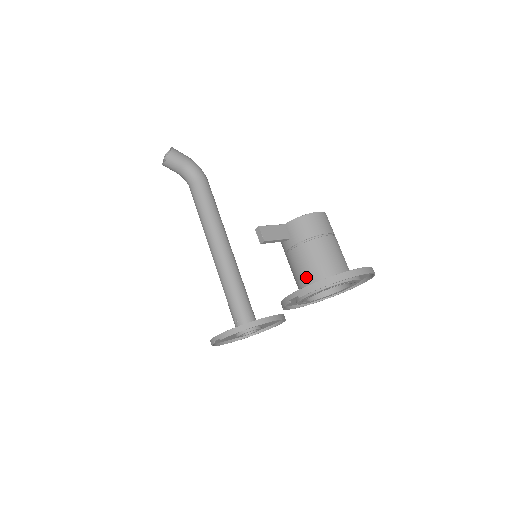
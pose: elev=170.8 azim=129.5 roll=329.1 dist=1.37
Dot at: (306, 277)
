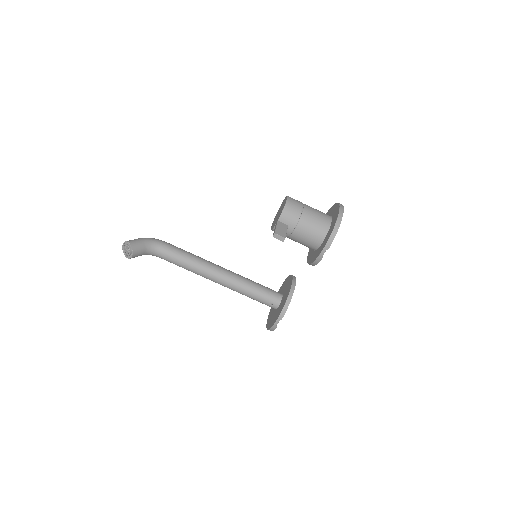
Dot at: (316, 237)
